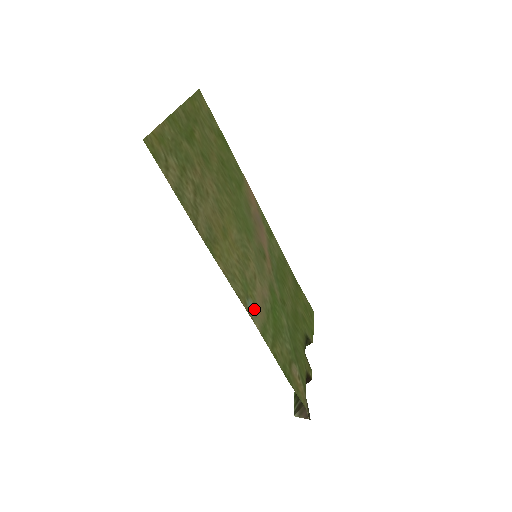
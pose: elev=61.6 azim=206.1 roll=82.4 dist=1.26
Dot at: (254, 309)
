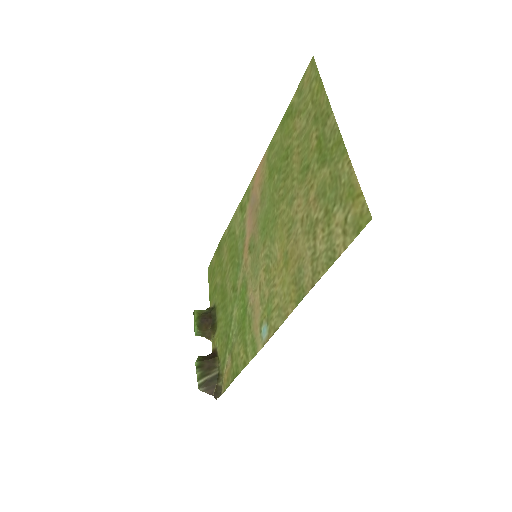
Dot at: (262, 330)
